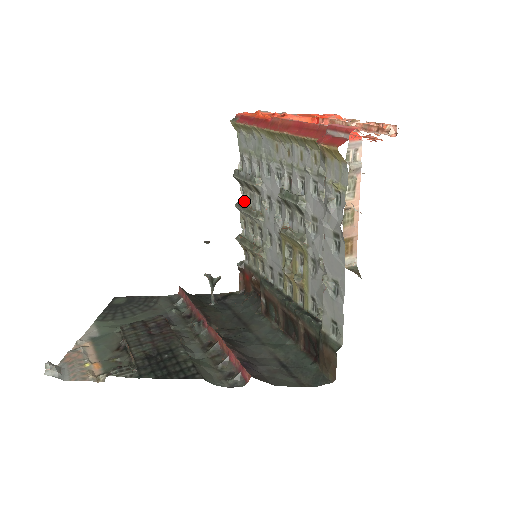
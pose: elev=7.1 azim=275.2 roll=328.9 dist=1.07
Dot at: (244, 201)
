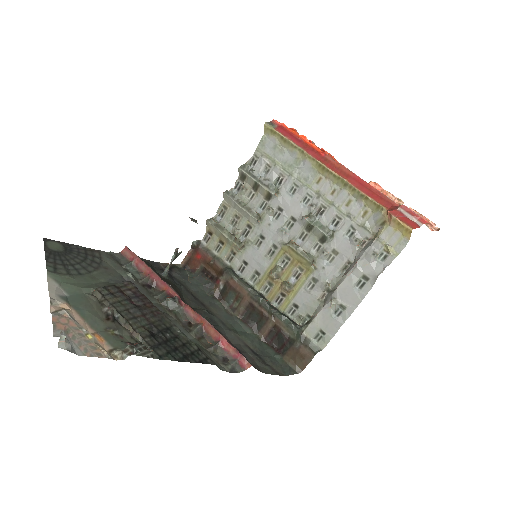
Dot at: (237, 194)
